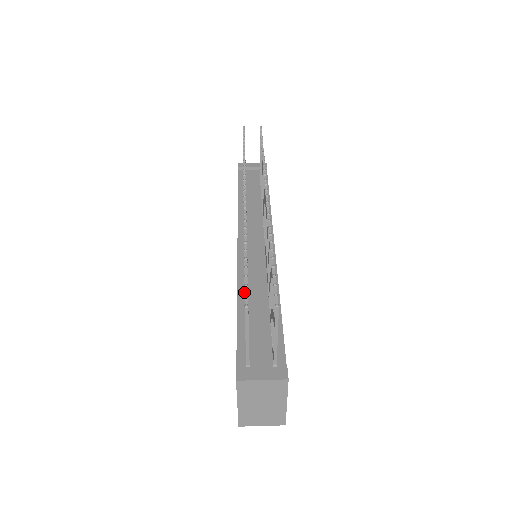
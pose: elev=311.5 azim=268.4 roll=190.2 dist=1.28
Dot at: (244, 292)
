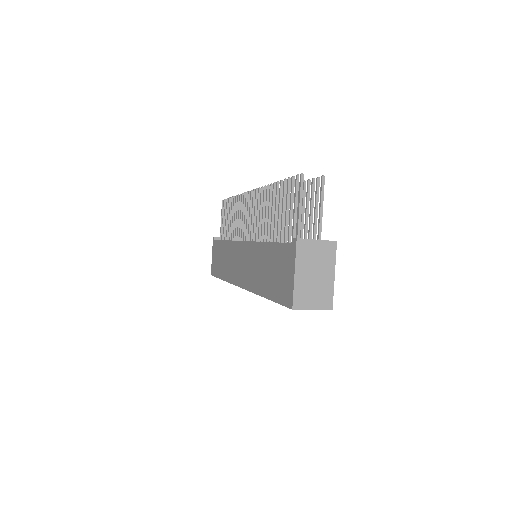
Dot at: (292, 182)
